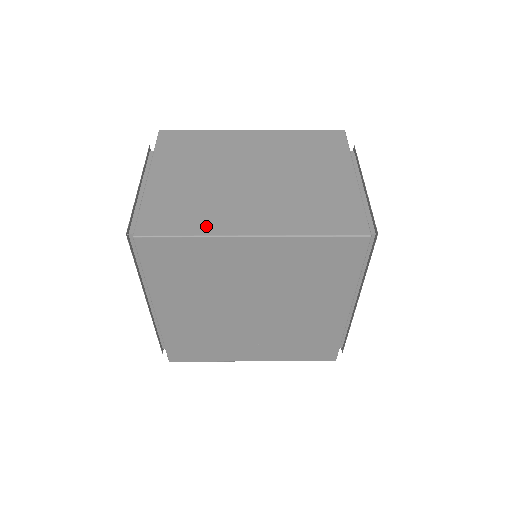
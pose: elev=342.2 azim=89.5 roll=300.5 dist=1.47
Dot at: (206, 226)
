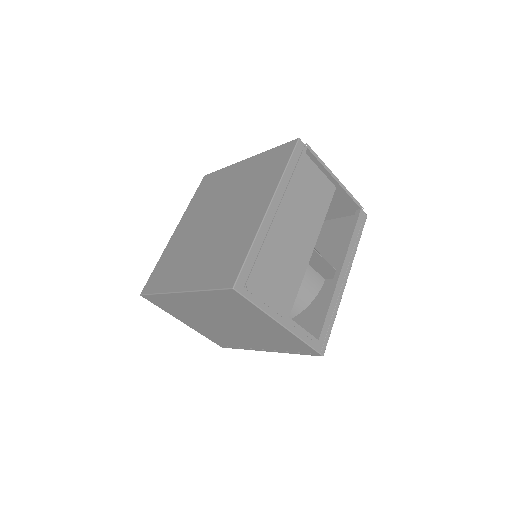
Dot at: occluded
